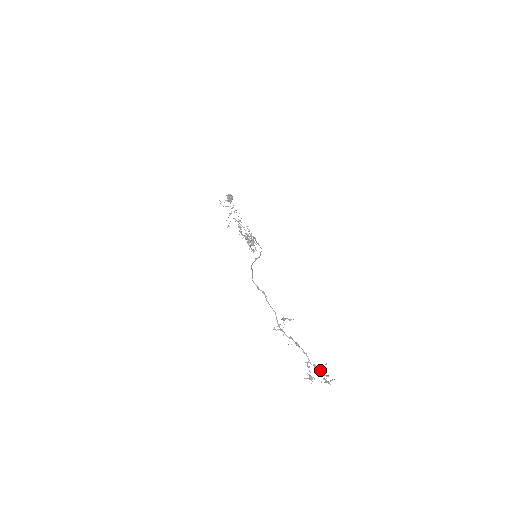
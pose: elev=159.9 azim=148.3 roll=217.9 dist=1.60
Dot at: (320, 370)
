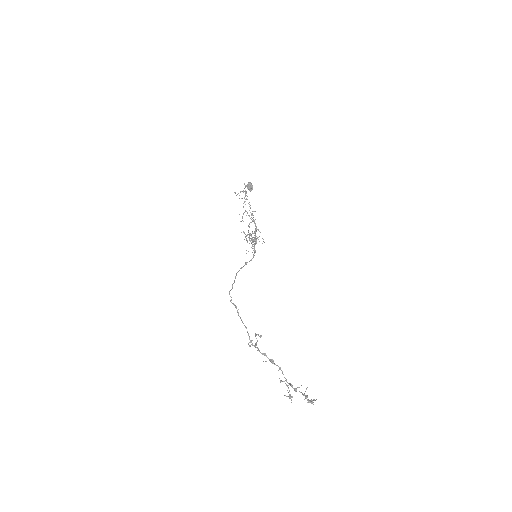
Dot at: occluded
